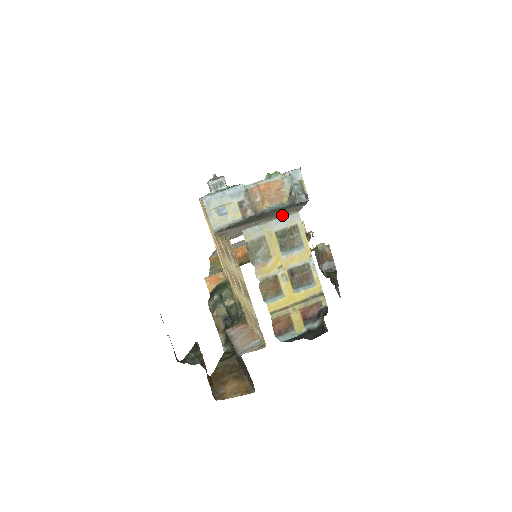
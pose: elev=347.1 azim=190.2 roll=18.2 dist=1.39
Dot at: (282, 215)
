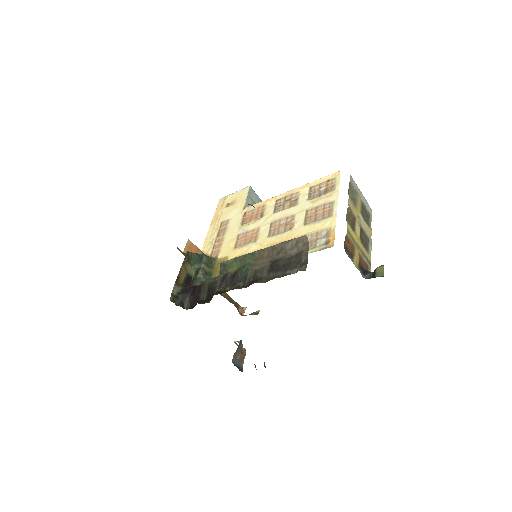
Dot at: occluded
